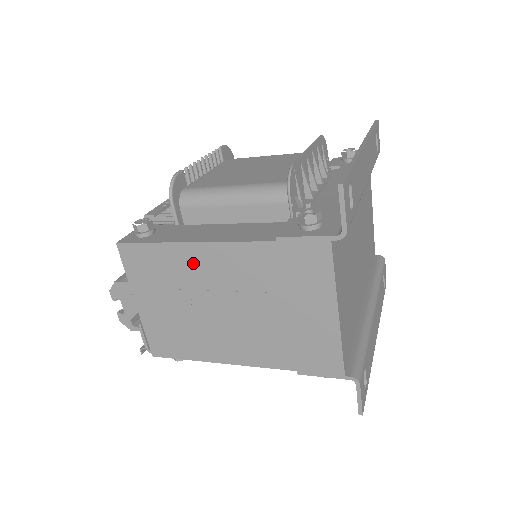
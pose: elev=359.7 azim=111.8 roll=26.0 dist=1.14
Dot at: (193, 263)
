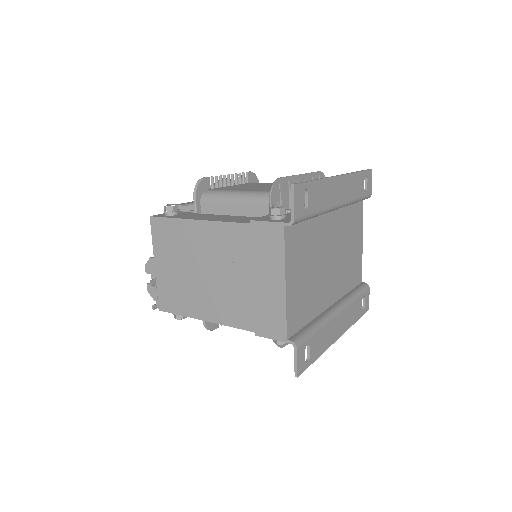
Dot at: (196, 236)
